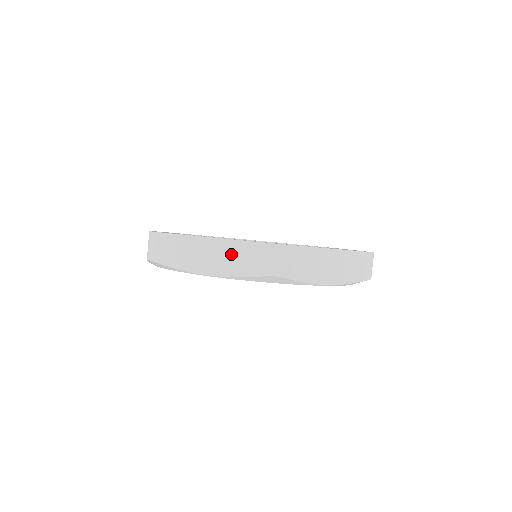
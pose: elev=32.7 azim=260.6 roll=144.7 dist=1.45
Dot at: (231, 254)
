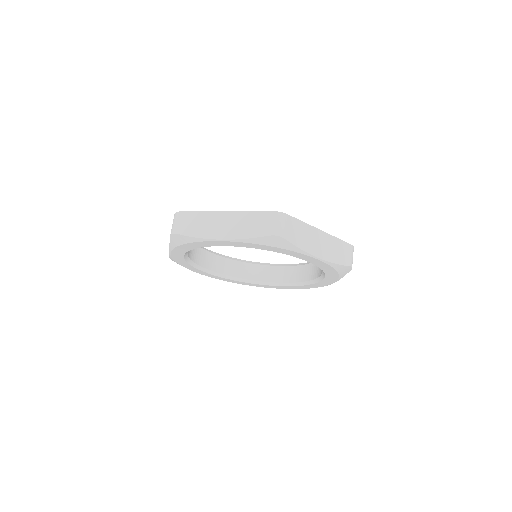
Dot at: (242, 222)
